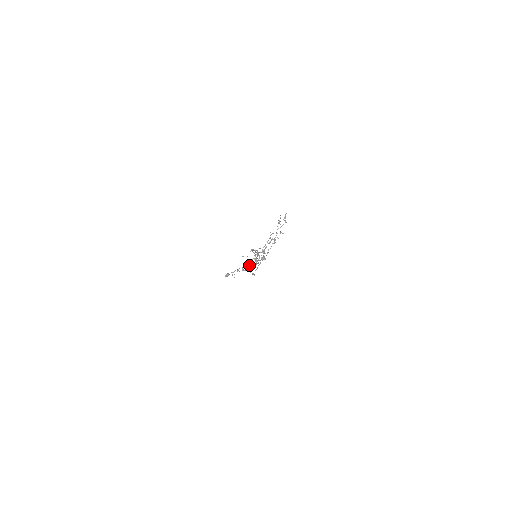
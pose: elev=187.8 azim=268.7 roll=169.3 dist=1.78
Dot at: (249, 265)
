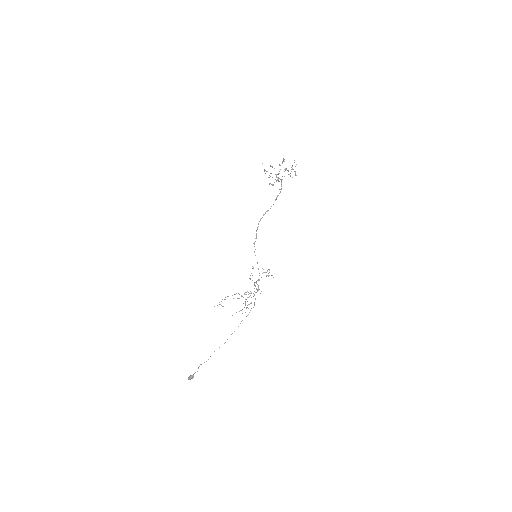
Dot at: occluded
